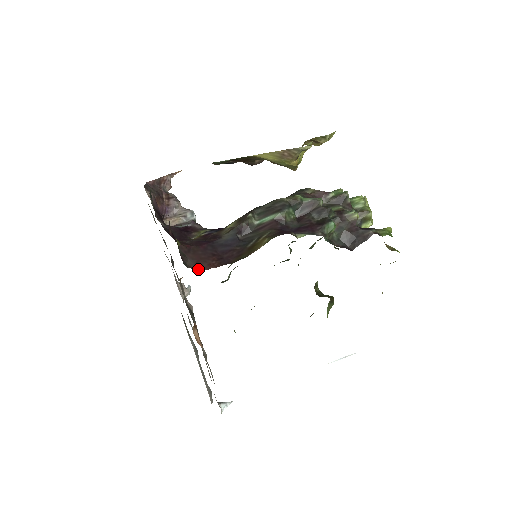
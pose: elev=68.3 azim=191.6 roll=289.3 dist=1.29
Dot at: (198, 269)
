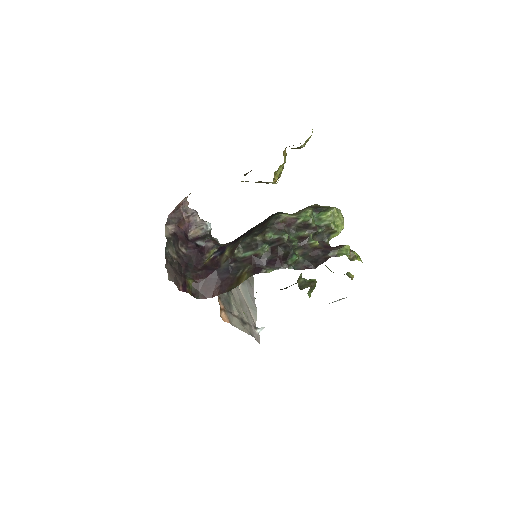
Dot at: (206, 298)
